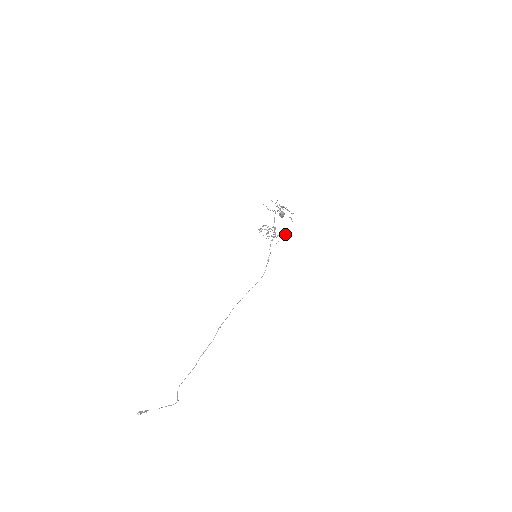
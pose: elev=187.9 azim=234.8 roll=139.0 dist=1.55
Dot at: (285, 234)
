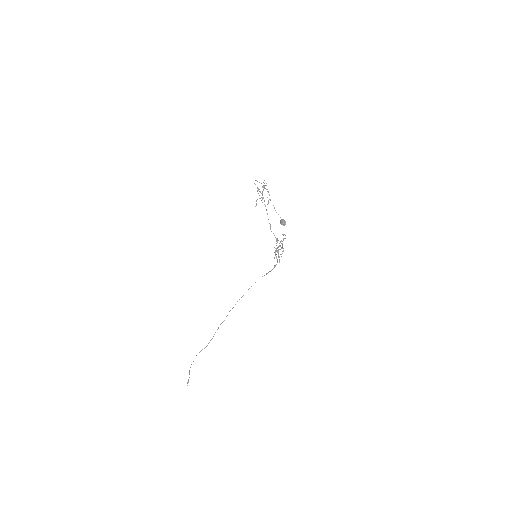
Dot at: occluded
